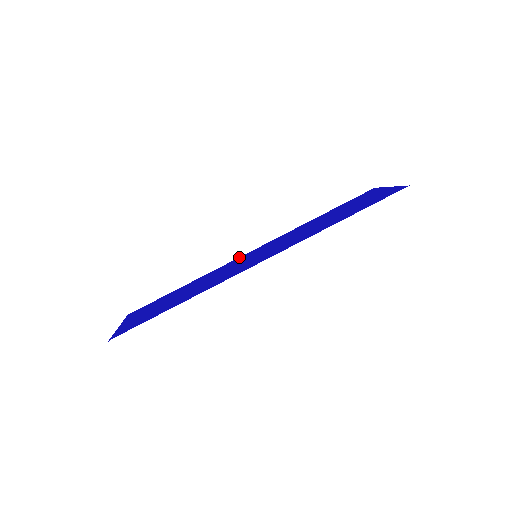
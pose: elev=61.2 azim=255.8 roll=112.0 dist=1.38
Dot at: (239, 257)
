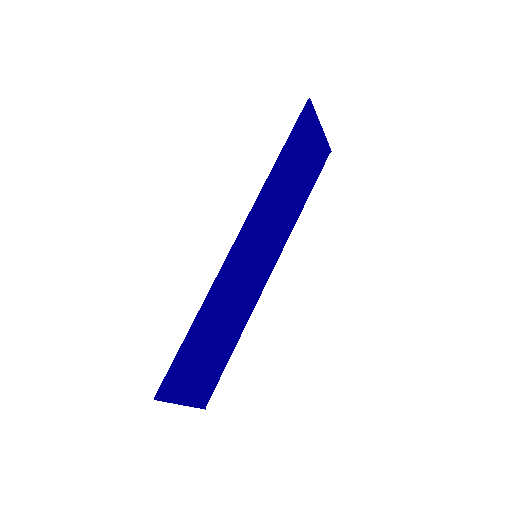
Dot at: (264, 285)
